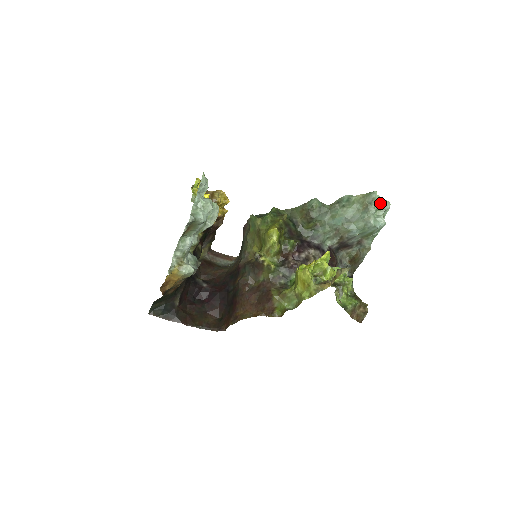
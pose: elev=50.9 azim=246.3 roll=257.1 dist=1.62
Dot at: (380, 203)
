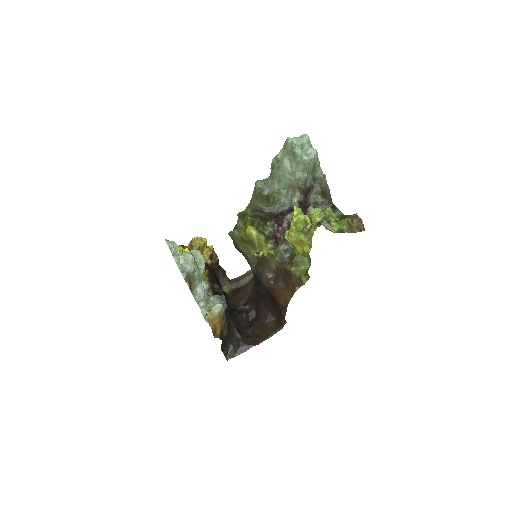
Dot at: (299, 141)
